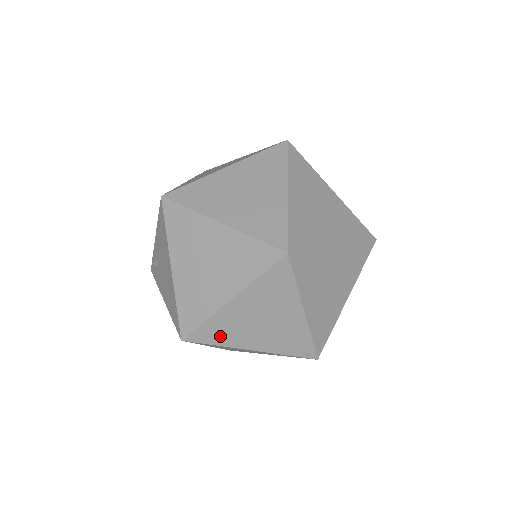
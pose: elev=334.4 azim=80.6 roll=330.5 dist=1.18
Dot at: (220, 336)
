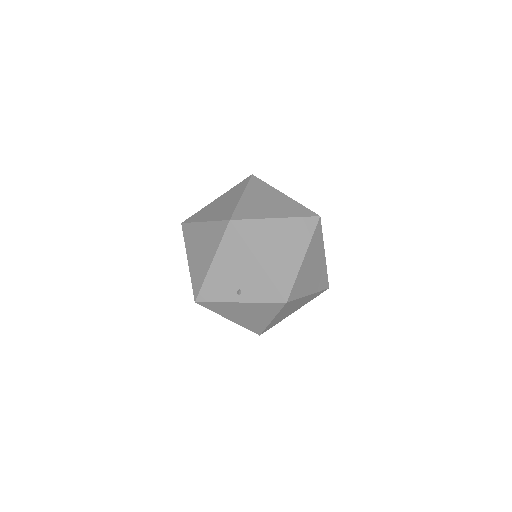
Dot at: (198, 217)
